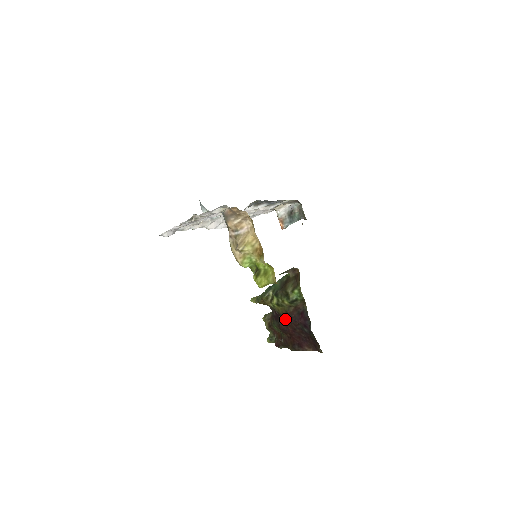
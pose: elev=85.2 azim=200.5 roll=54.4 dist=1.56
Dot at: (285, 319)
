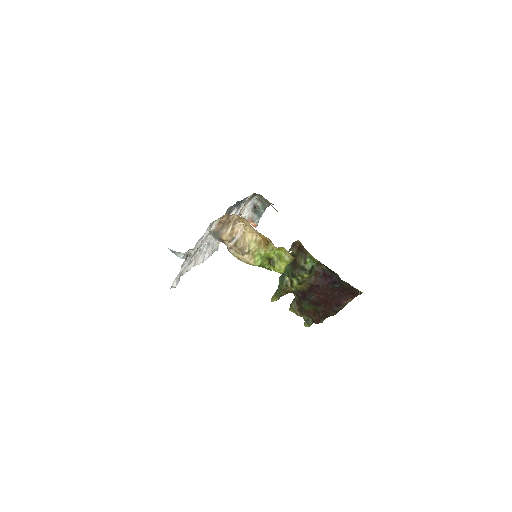
Dot at: (313, 292)
